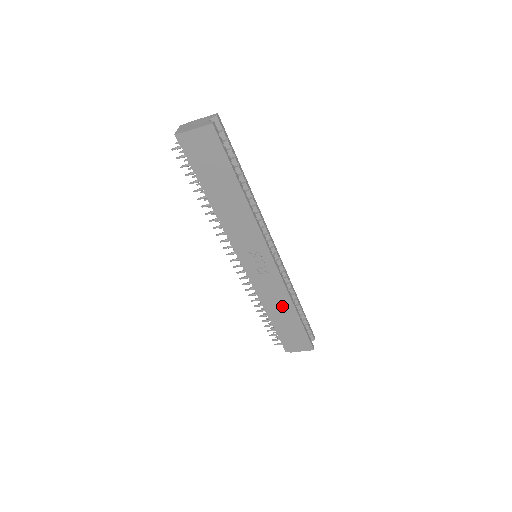
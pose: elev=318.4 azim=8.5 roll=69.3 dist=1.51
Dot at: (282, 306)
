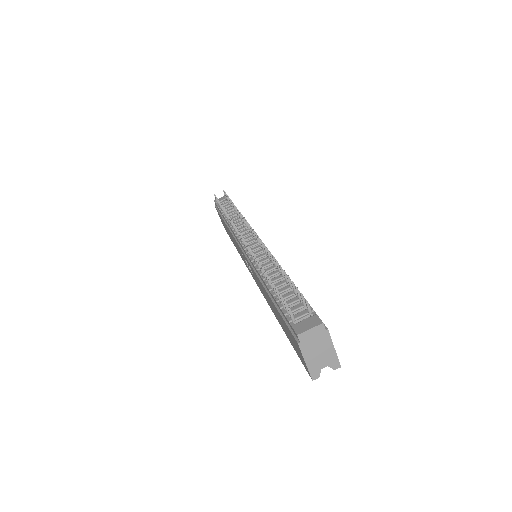
Dot at: occluded
